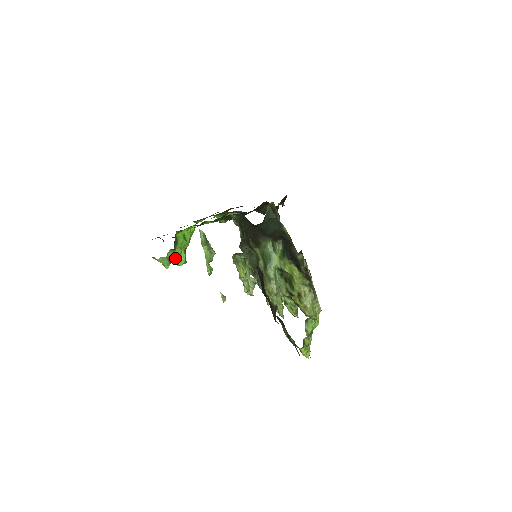
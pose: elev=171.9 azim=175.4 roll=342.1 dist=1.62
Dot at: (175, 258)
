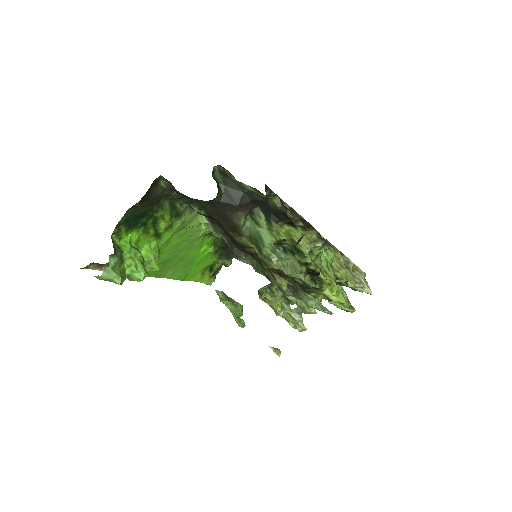
Dot at: (130, 273)
